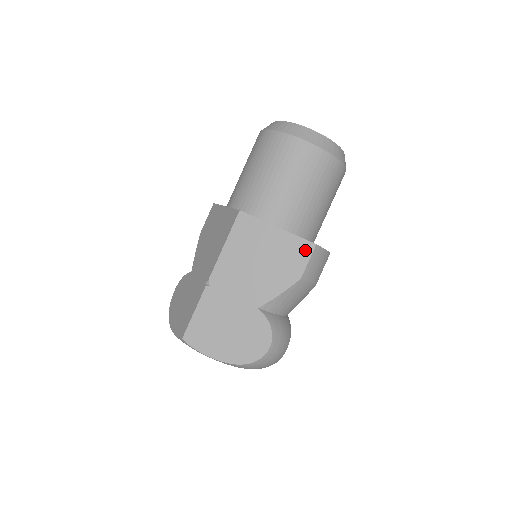
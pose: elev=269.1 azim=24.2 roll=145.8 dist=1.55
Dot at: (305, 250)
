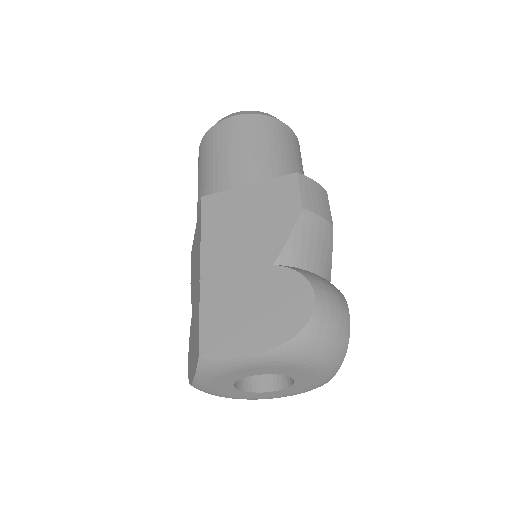
Dot at: (289, 184)
